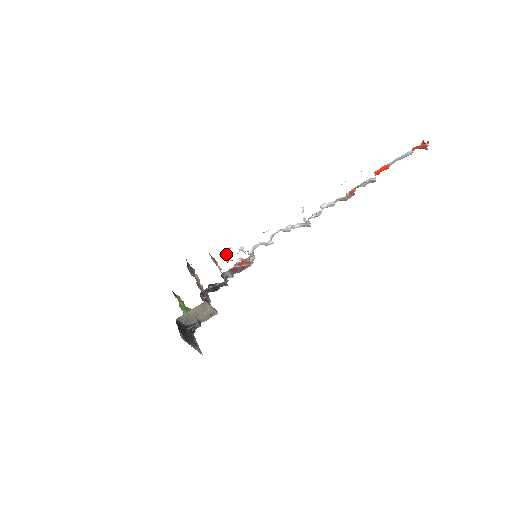
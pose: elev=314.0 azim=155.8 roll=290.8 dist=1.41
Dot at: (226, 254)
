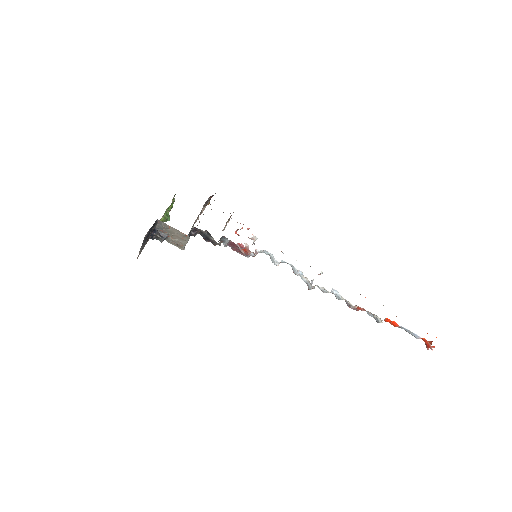
Dot at: (242, 227)
